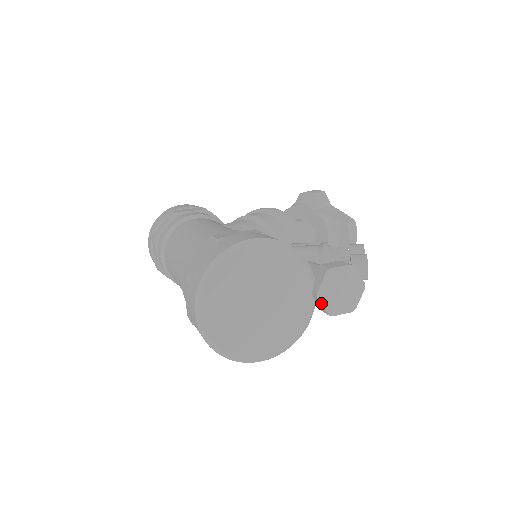
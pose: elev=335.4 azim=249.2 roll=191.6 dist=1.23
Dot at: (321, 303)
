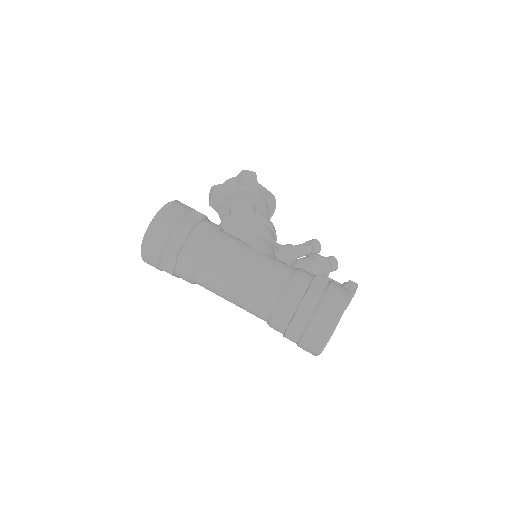
Dot at: occluded
